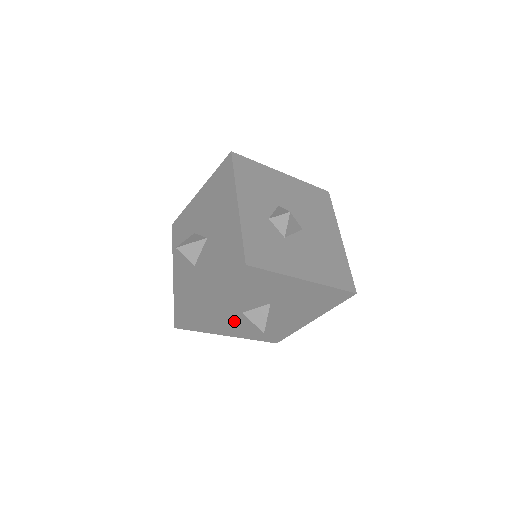
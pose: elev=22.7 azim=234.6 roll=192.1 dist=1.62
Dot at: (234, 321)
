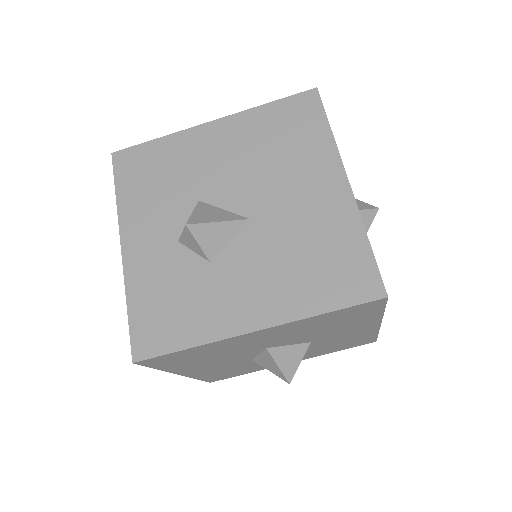
Dot at: occluded
